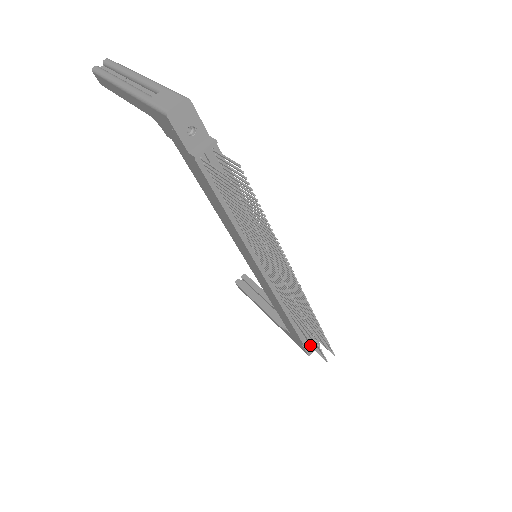
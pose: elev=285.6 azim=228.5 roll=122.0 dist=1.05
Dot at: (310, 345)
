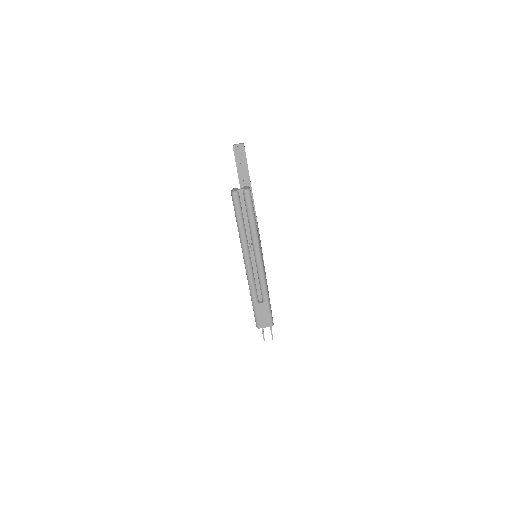
Dot at: occluded
